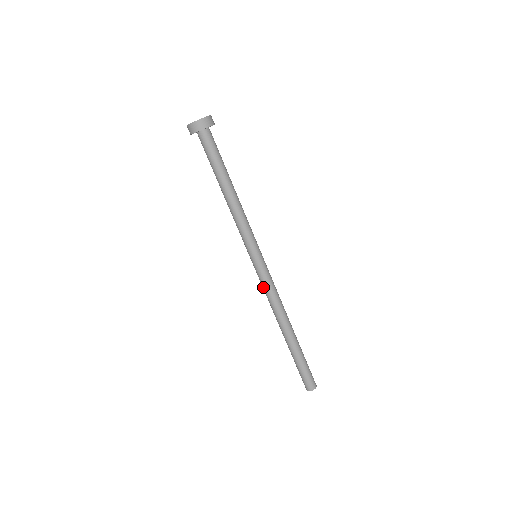
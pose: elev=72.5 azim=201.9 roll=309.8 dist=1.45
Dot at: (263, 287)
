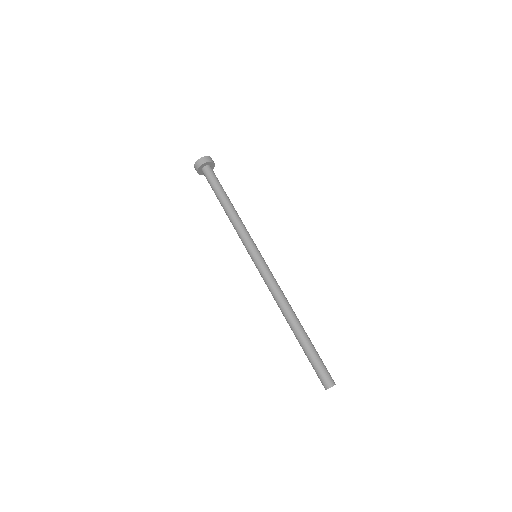
Dot at: (265, 282)
